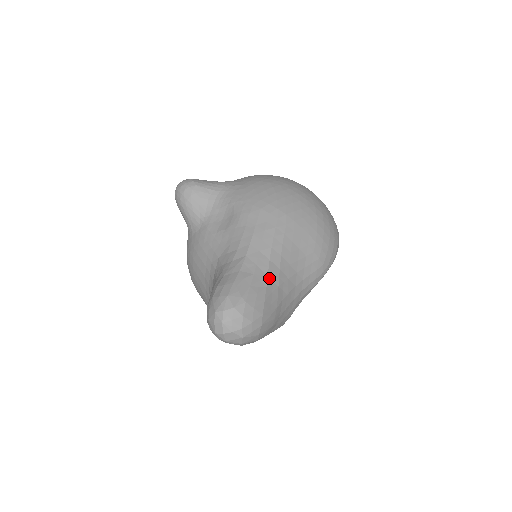
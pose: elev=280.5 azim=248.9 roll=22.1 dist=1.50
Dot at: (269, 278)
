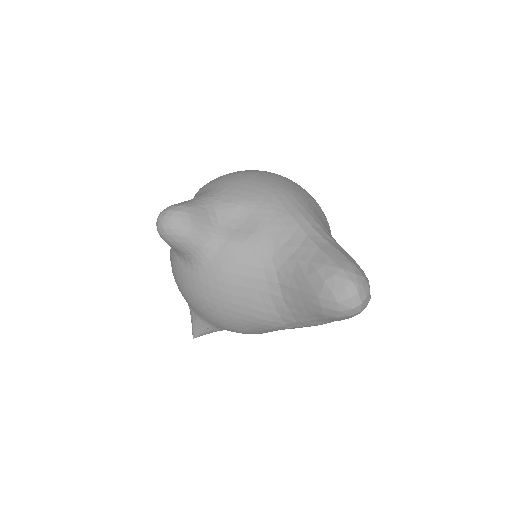
Dot at: (337, 243)
